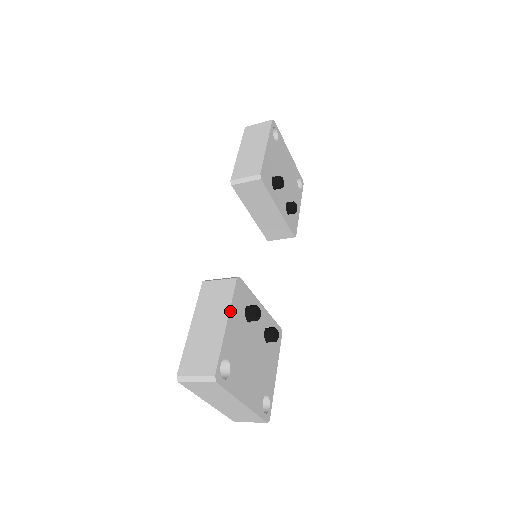
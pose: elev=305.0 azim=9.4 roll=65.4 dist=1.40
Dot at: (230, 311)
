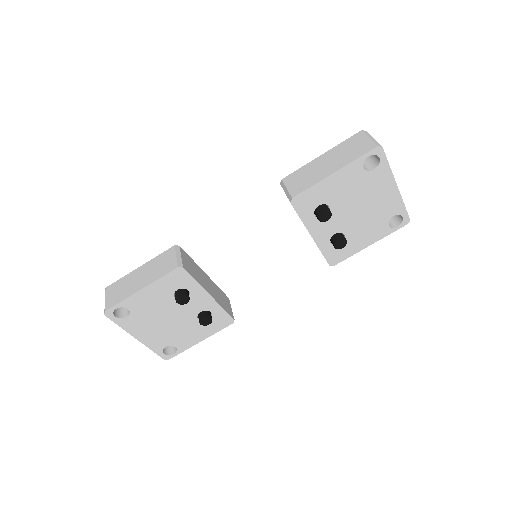
Dot at: (151, 284)
